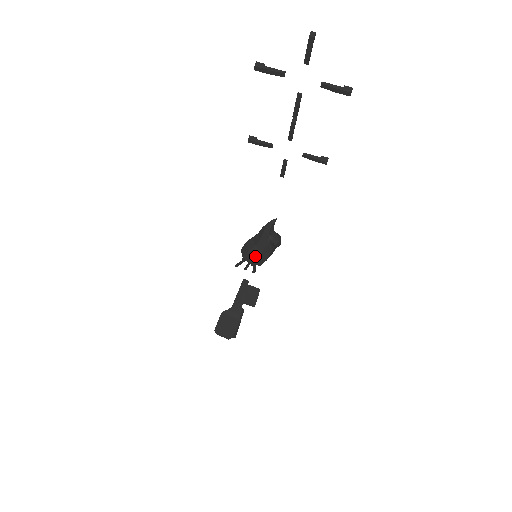
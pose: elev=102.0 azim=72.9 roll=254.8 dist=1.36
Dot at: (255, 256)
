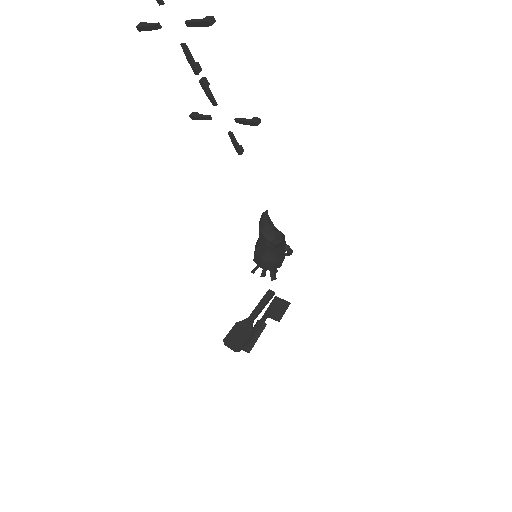
Dot at: (260, 257)
